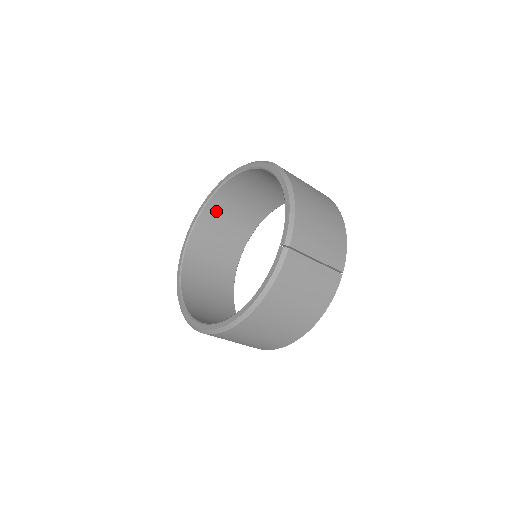
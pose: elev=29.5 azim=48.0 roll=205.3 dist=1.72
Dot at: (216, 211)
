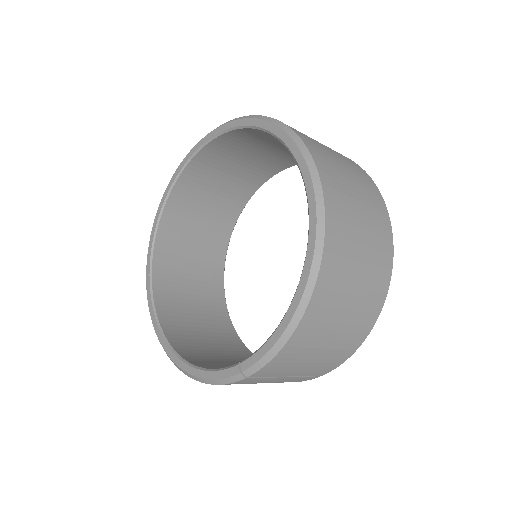
Dot at: (252, 137)
